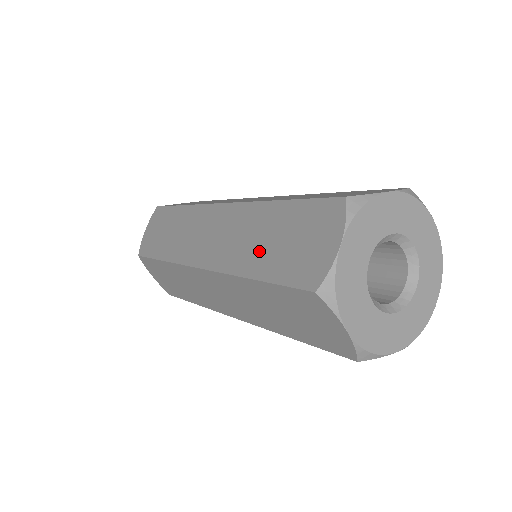
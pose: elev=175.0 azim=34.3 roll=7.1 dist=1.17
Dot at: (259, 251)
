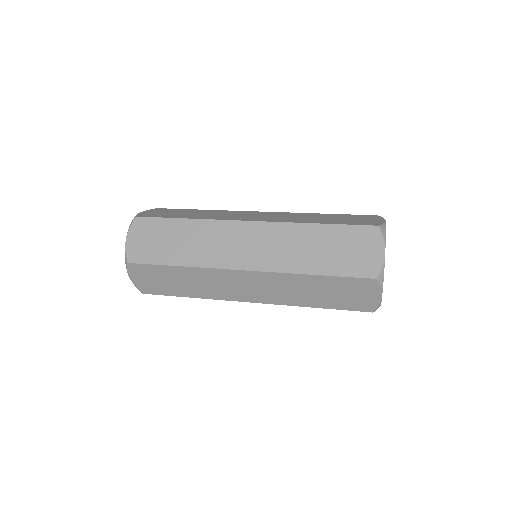
Dot at: (314, 297)
